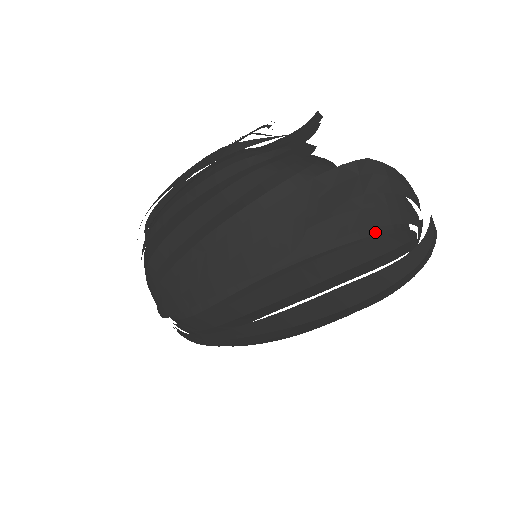
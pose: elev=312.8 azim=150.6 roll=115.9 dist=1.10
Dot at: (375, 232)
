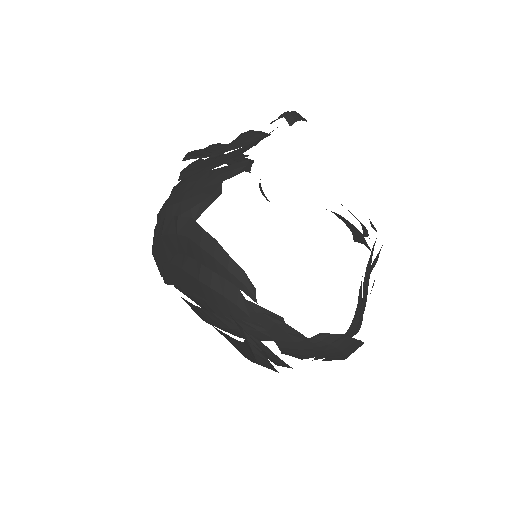
Dot at: occluded
